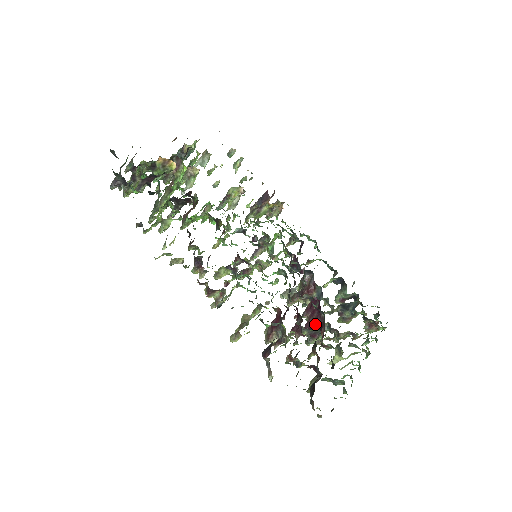
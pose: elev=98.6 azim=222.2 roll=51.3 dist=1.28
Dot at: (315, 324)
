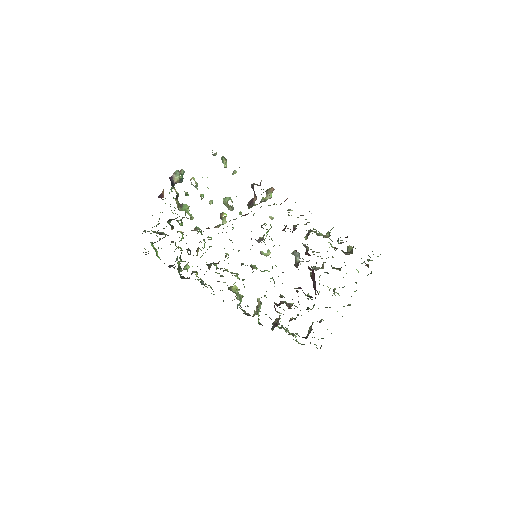
Dot at: (314, 281)
